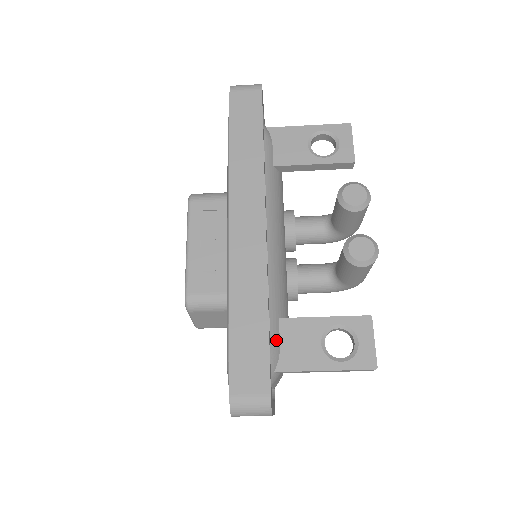
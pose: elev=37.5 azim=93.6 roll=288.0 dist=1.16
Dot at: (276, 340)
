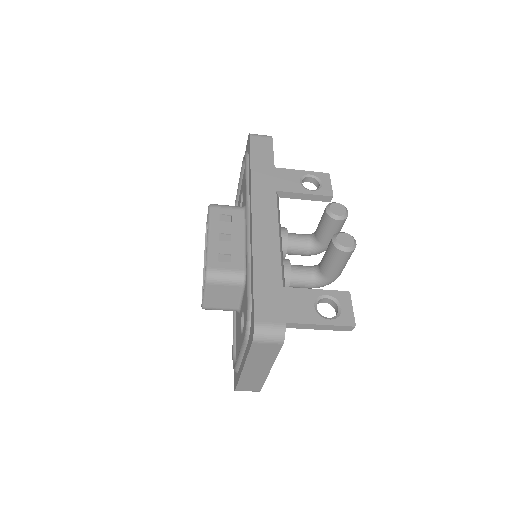
Dot at: occluded
